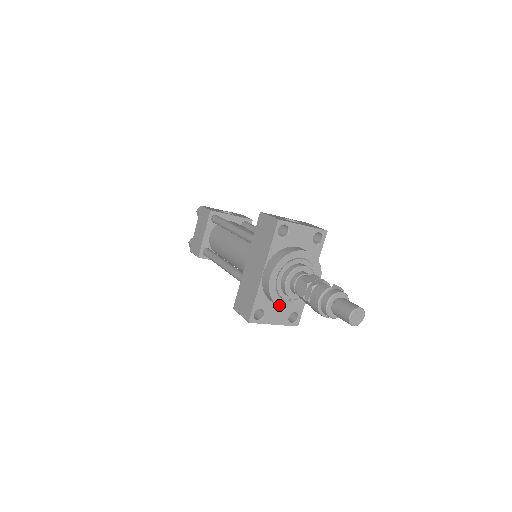
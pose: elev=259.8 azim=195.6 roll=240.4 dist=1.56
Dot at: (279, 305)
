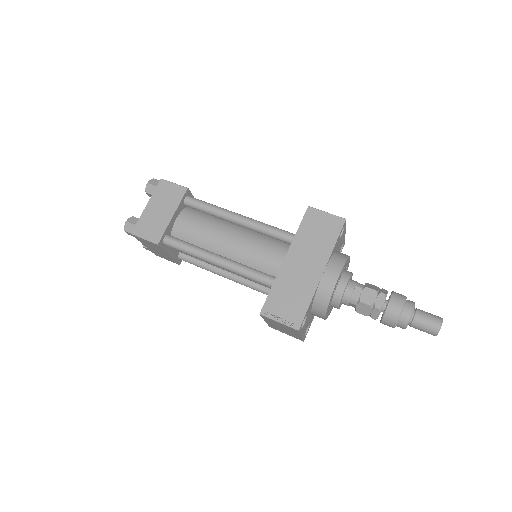
Dot at: (326, 313)
